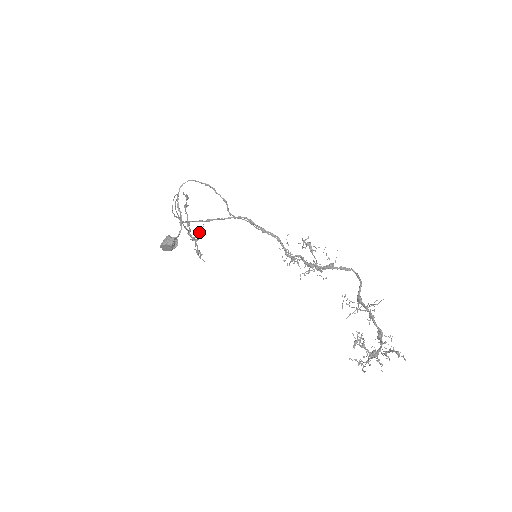
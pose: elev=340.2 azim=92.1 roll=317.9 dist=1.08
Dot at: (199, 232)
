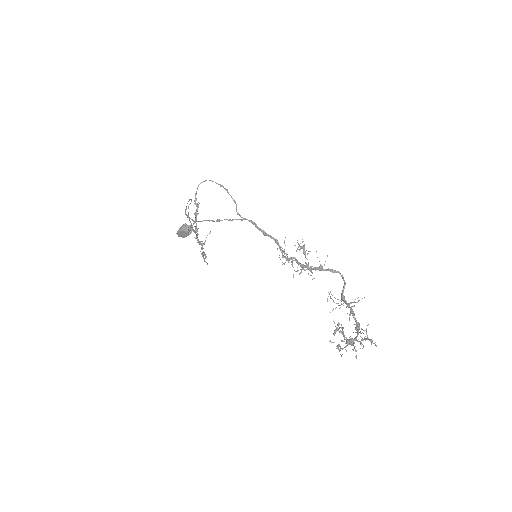
Dot at: (206, 237)
